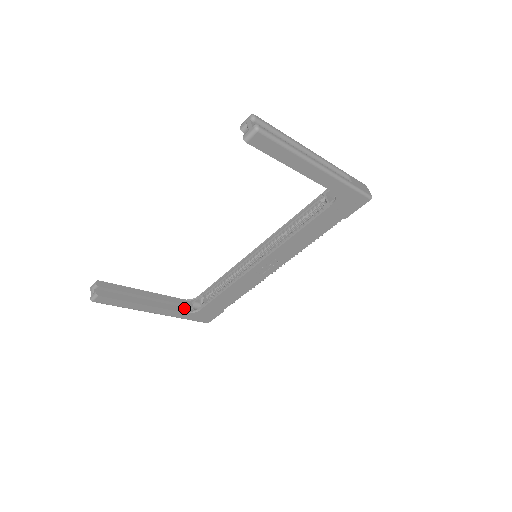
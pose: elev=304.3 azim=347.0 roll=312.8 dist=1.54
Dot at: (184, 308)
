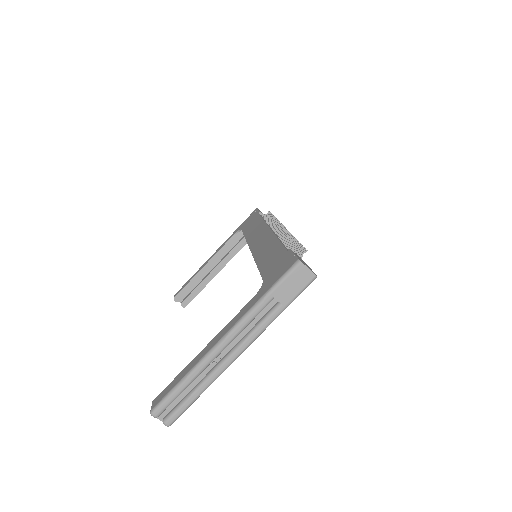
Dot at: (240, 242)
